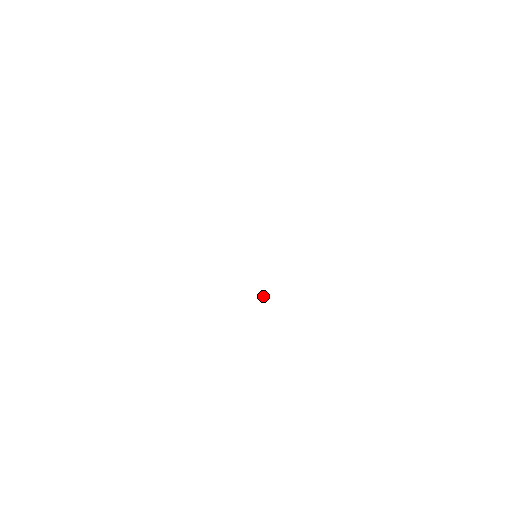
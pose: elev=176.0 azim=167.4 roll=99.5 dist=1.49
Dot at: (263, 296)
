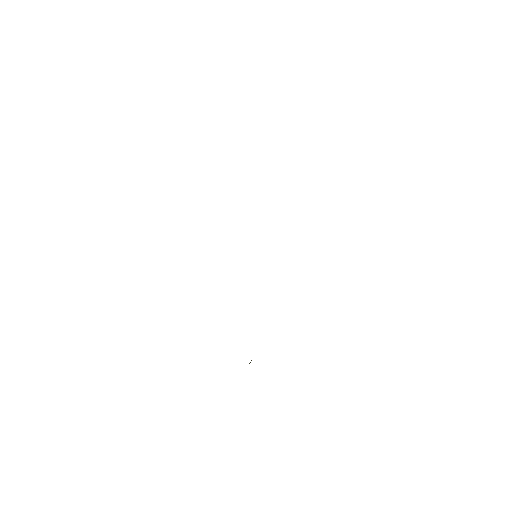
Dot at: (250, 362)
